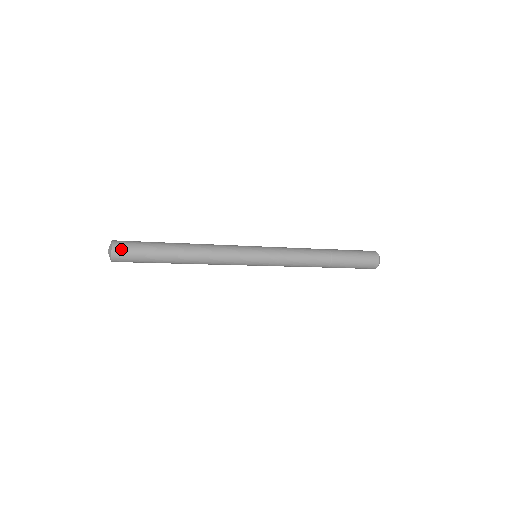
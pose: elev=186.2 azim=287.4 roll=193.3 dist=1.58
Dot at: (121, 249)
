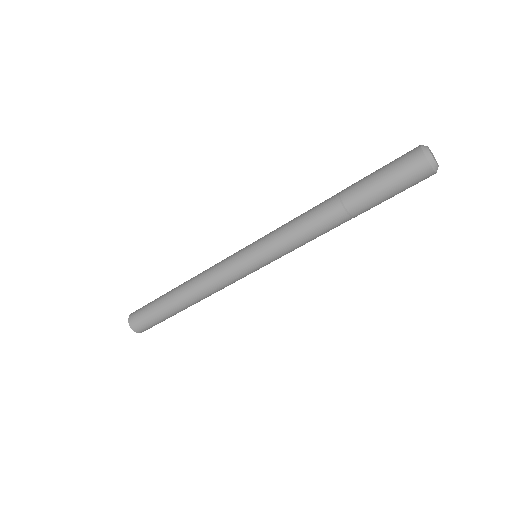
Dot at: occluded
